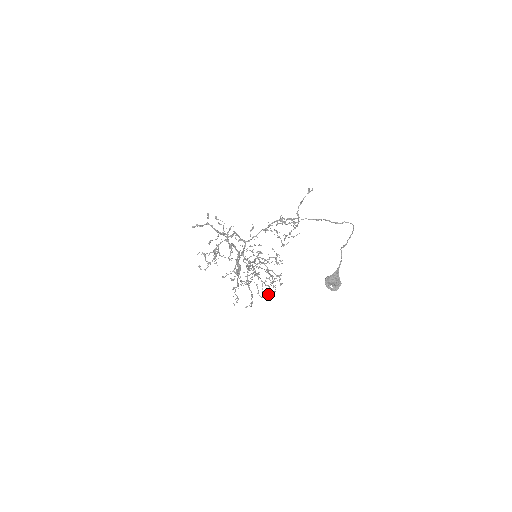
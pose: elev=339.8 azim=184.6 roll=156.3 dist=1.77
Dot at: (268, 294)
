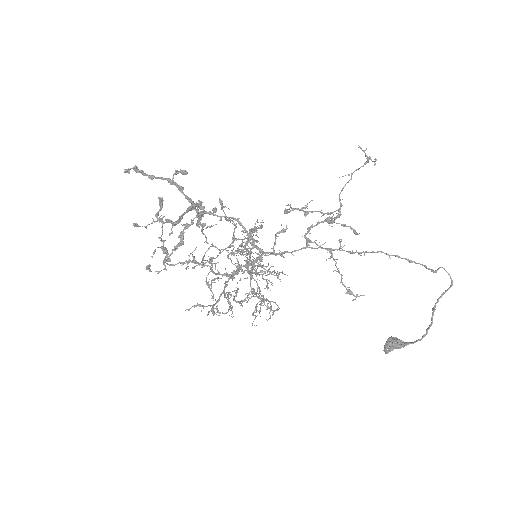
Dot at: (246, 297)
